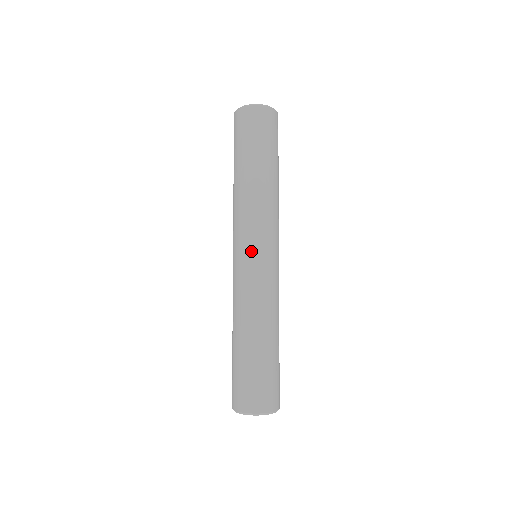
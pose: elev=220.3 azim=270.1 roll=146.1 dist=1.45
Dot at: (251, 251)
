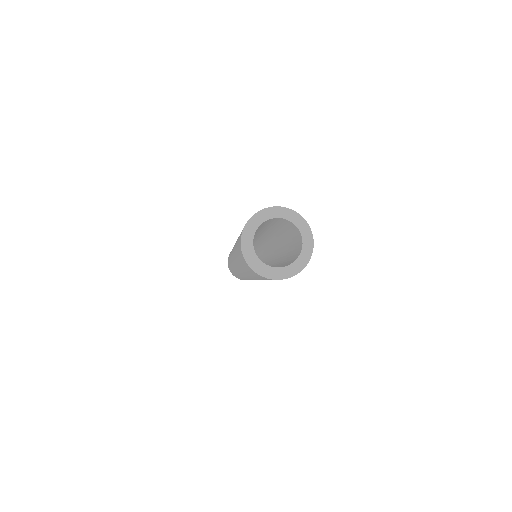
Dot at: occluded
